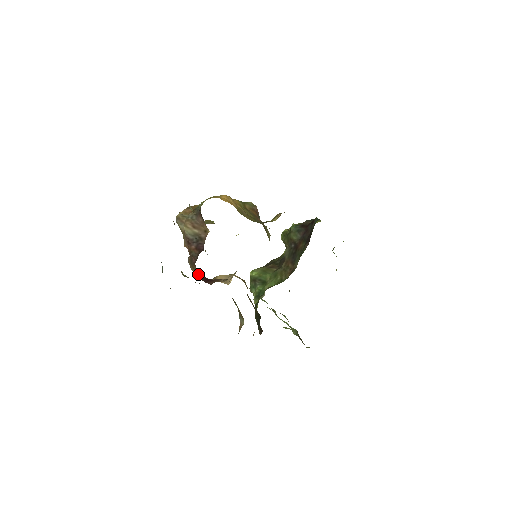
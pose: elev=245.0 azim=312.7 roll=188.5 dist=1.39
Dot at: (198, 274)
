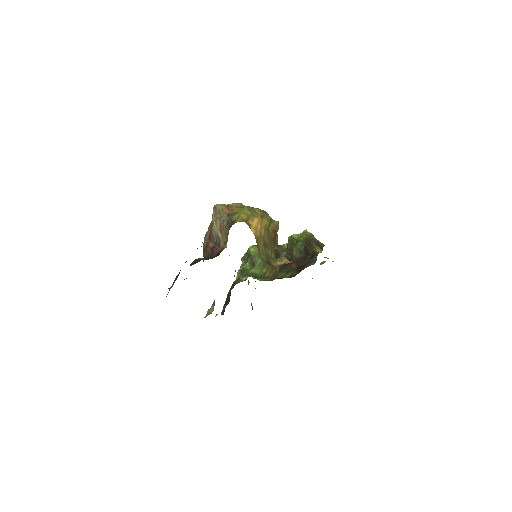
Dot at: occluded
